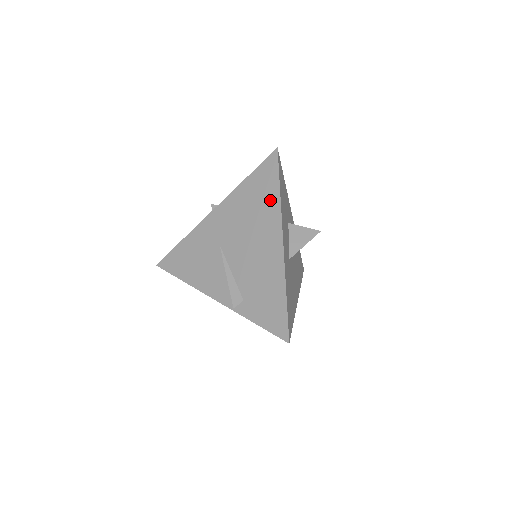
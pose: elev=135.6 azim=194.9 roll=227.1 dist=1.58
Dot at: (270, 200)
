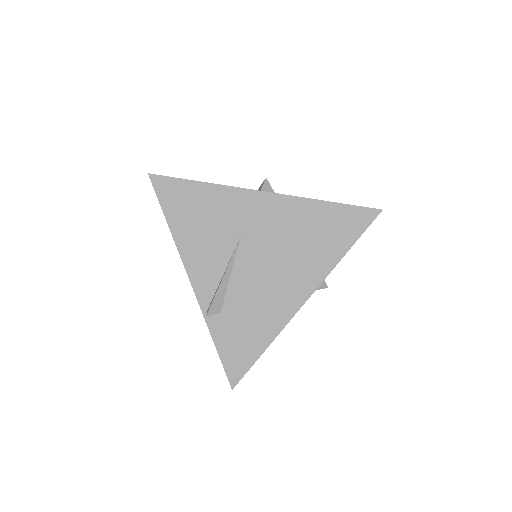
Dot at: (329, 252)
